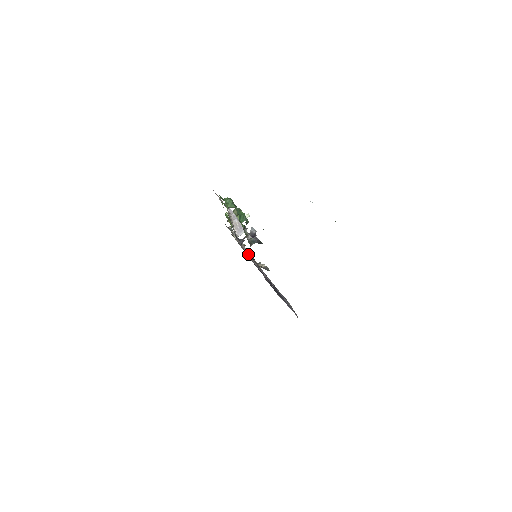
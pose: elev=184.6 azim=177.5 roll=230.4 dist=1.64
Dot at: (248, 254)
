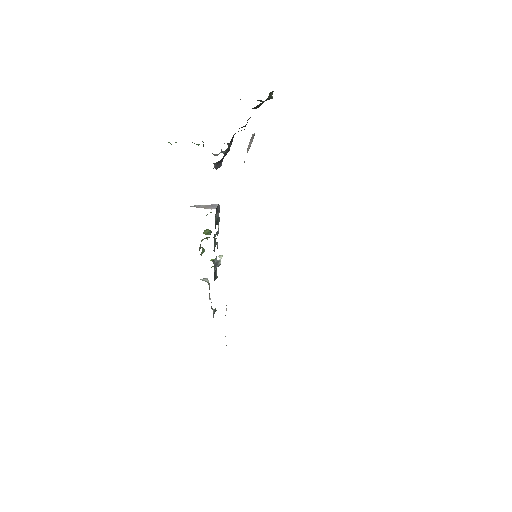
Dot at: occluded
